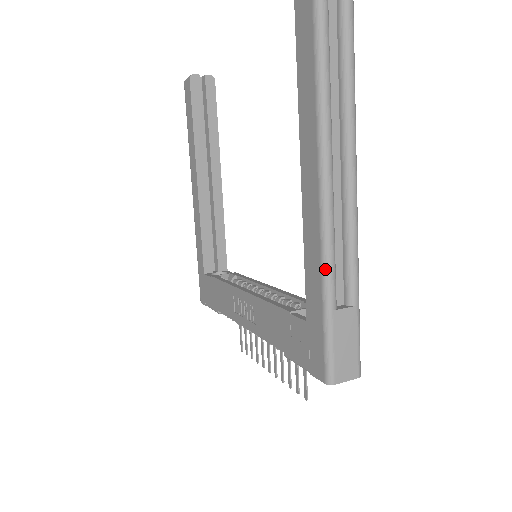
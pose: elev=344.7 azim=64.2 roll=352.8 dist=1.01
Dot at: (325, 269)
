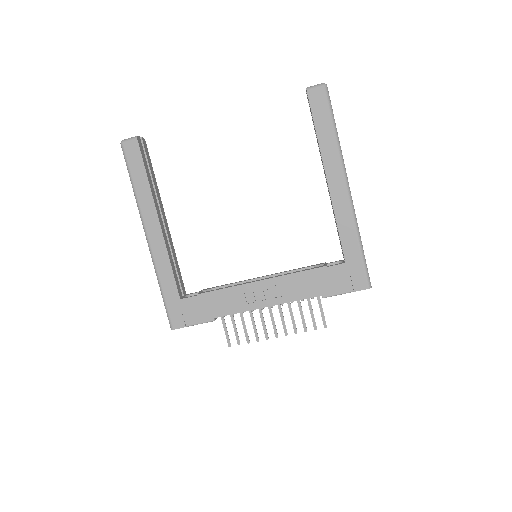
Dot at: (357, 227)
